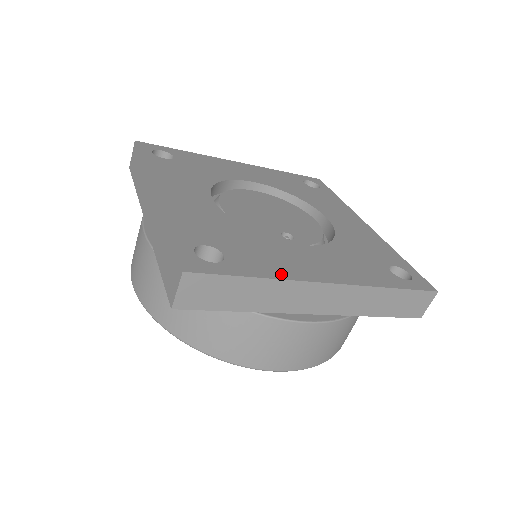
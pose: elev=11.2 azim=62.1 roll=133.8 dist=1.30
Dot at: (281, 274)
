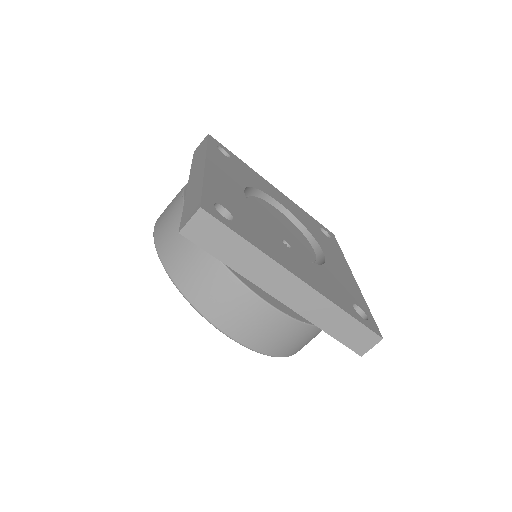
Dot at: (268, 252)
